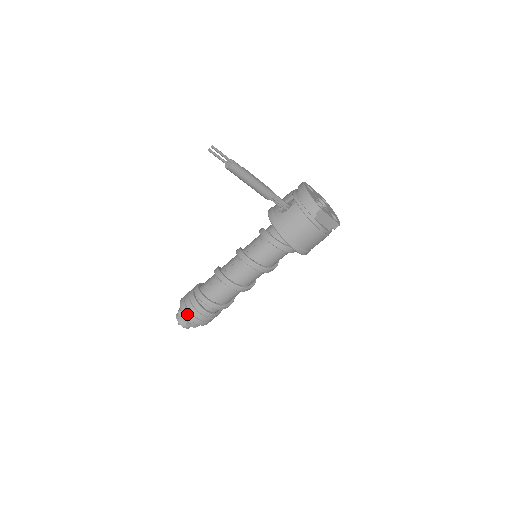
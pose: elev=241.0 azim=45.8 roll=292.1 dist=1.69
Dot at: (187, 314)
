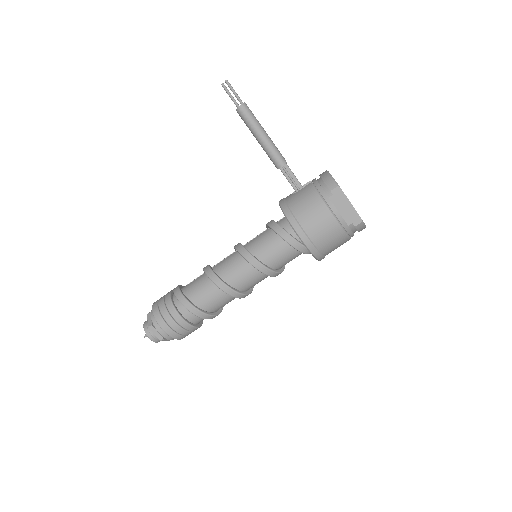
Dot at: (155, 311)
